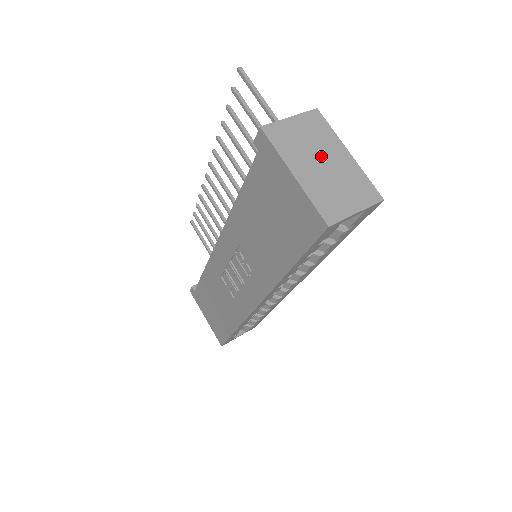
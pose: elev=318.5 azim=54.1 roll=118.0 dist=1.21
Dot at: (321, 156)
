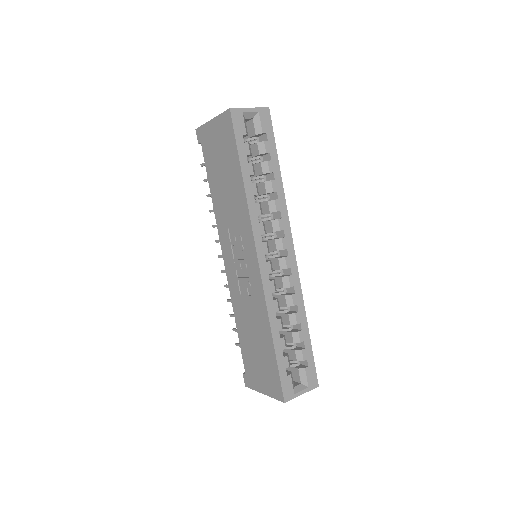
Dot at: occluded
